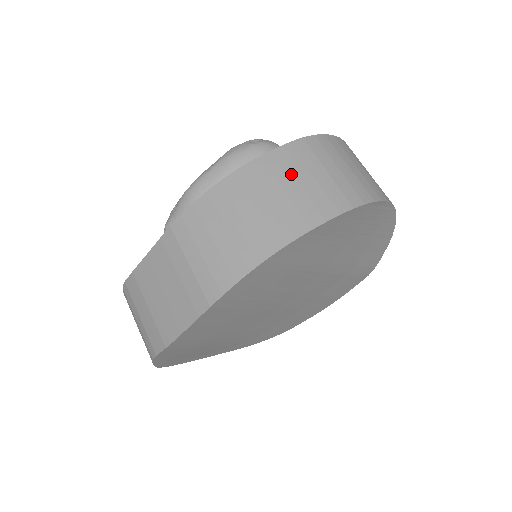
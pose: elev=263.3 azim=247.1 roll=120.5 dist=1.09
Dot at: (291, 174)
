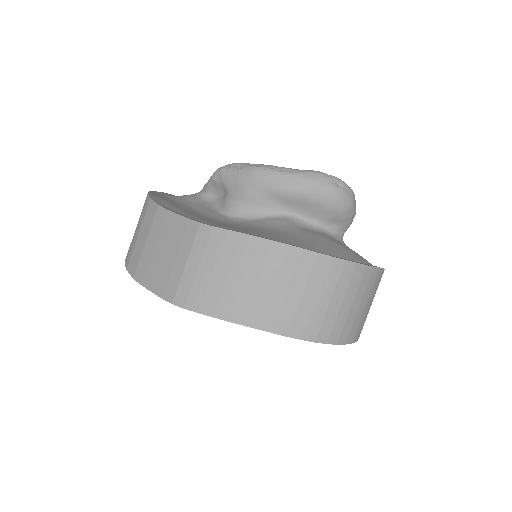
Dot at: (305, 283)
